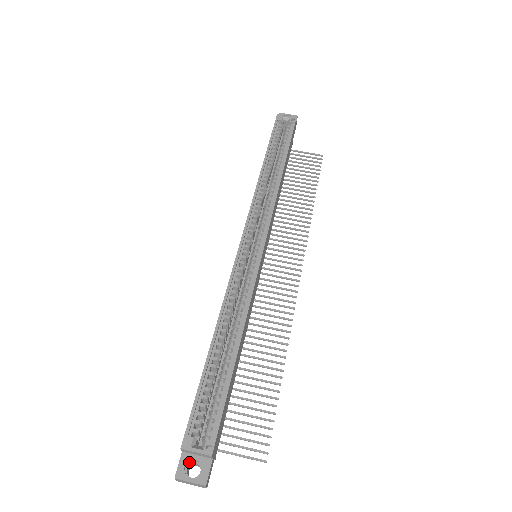
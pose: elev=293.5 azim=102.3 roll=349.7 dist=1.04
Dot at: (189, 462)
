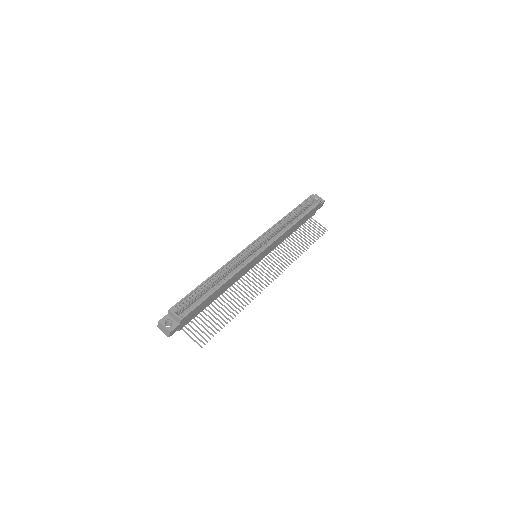
Dot at: (168, 320)
